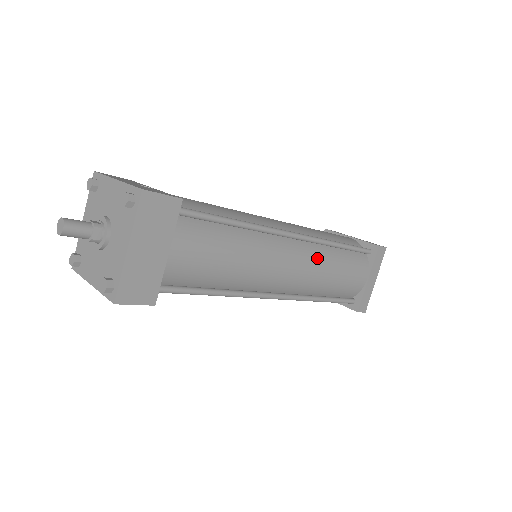
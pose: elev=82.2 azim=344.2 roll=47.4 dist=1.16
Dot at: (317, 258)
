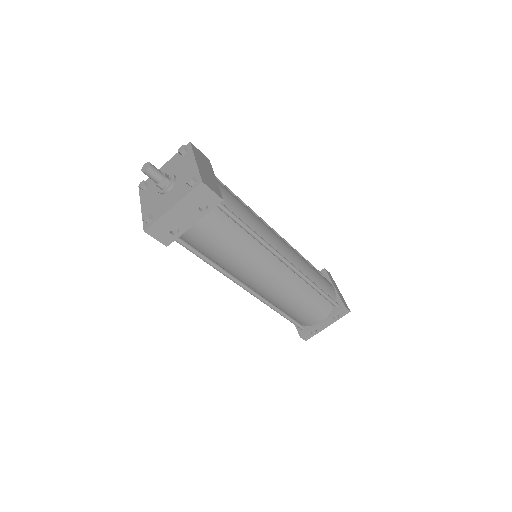
Dot at: occluded
